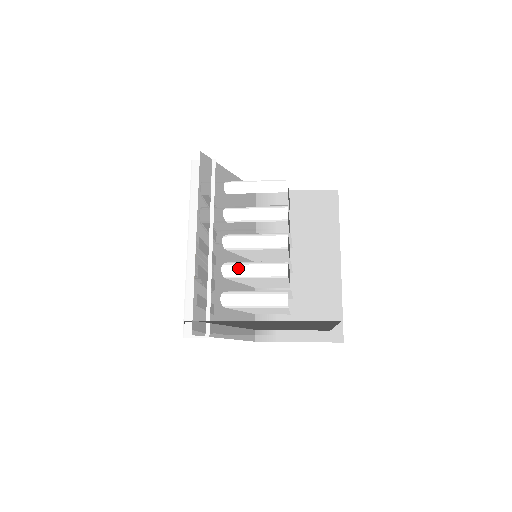
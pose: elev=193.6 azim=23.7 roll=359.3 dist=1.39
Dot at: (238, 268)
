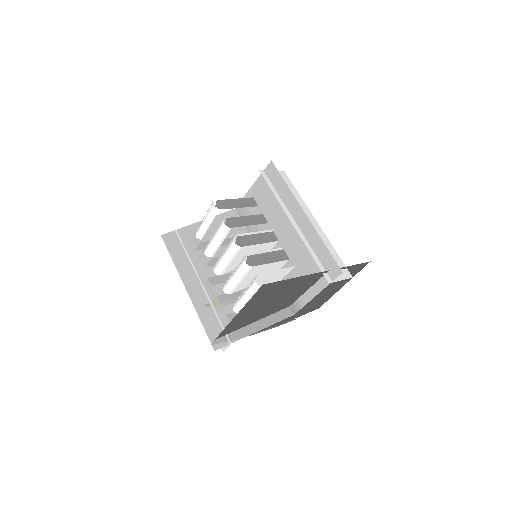
Dot at: (228, 283)
